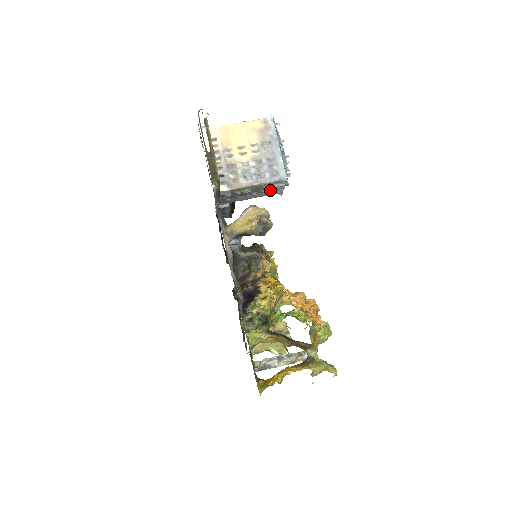
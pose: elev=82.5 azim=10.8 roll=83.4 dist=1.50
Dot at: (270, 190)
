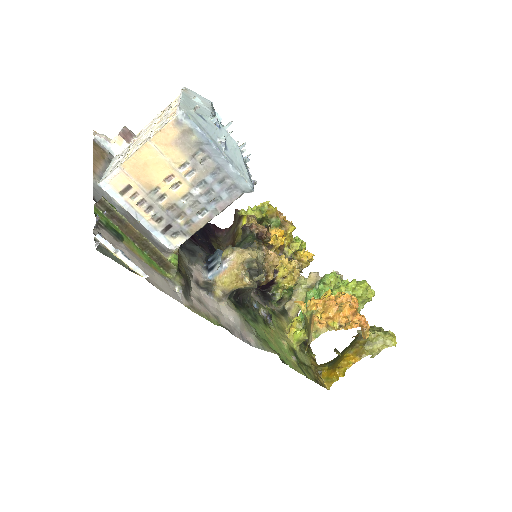
Dot at: occluded
